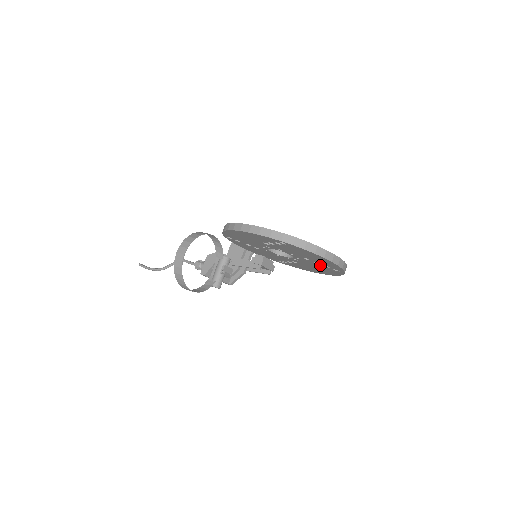
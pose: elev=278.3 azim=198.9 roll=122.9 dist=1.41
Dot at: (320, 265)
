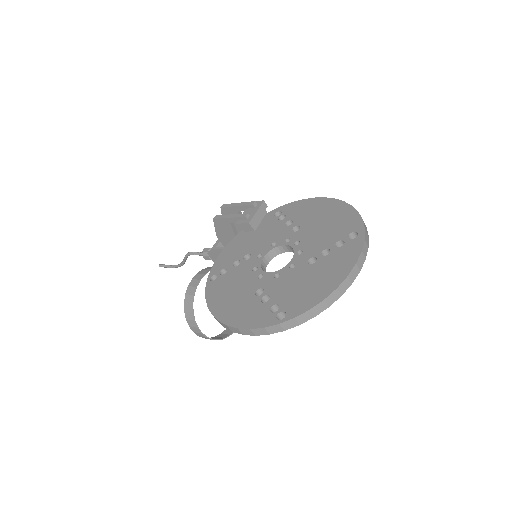
Dot at: occluded
